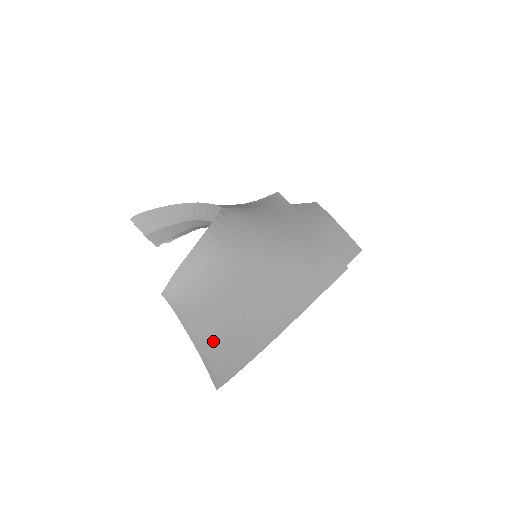
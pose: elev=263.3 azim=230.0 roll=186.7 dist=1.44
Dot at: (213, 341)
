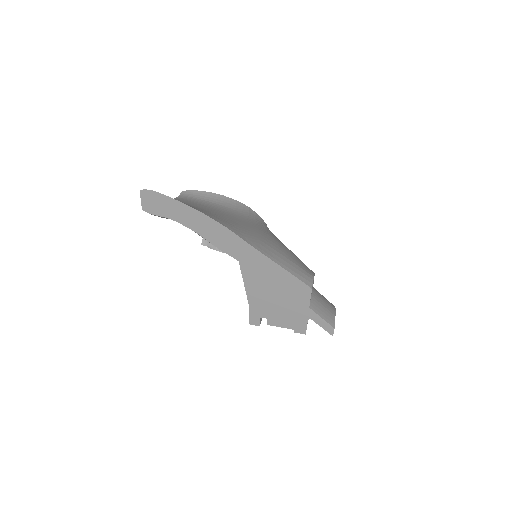
Dot at: occluded
